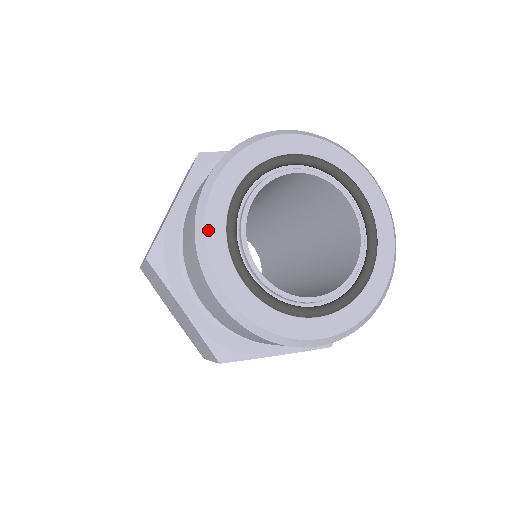
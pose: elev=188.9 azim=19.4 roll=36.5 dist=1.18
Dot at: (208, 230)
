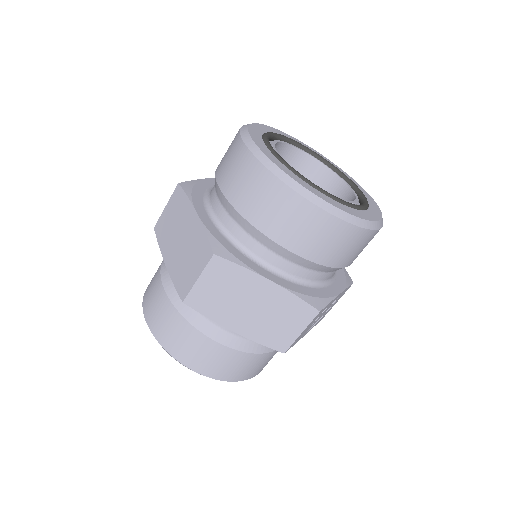
Dot at: (280, 167)
